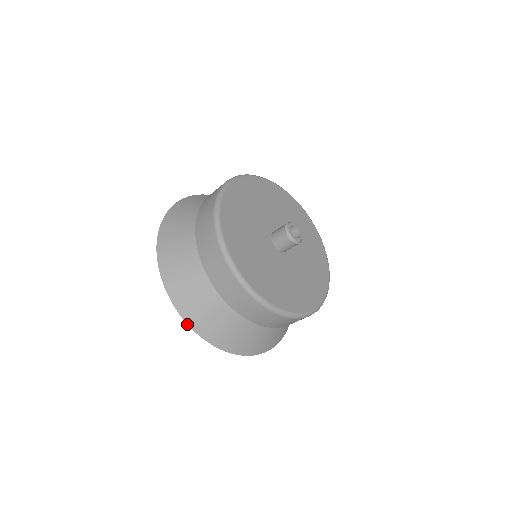
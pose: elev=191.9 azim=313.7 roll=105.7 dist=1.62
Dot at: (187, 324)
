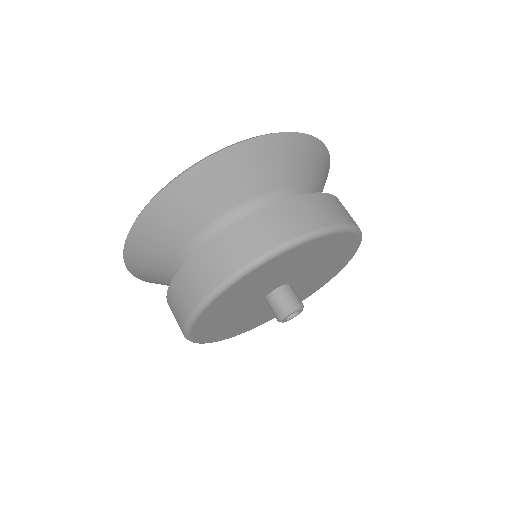
Dot at: occluded
